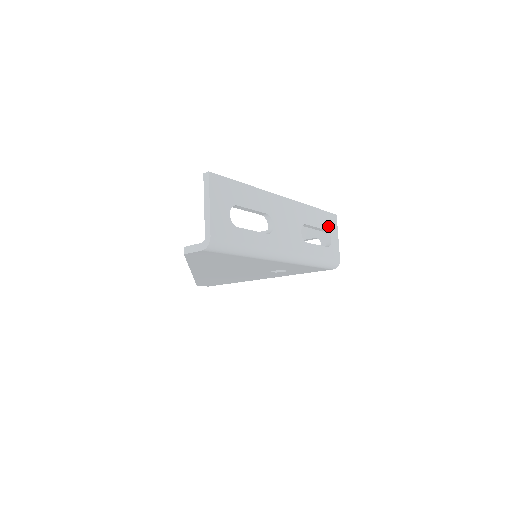
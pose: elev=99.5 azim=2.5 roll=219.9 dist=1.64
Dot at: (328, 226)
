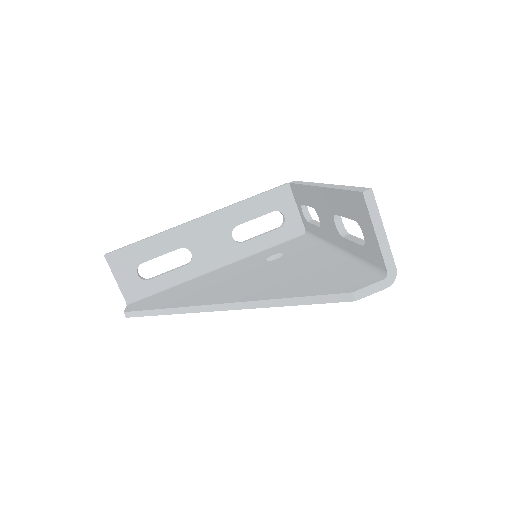
Dot at: occluded
